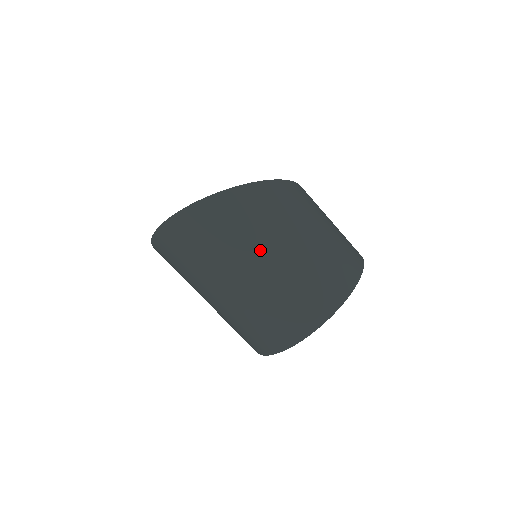
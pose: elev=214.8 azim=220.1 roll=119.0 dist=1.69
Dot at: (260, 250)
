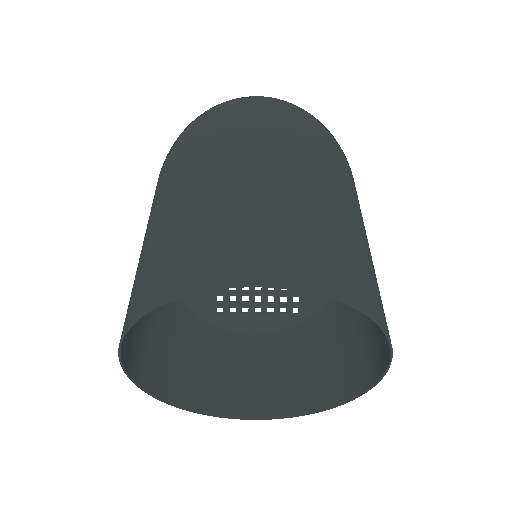
Dot at: (337, 186)
